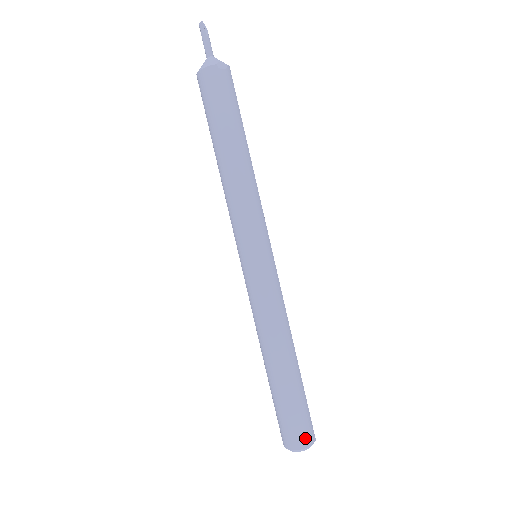
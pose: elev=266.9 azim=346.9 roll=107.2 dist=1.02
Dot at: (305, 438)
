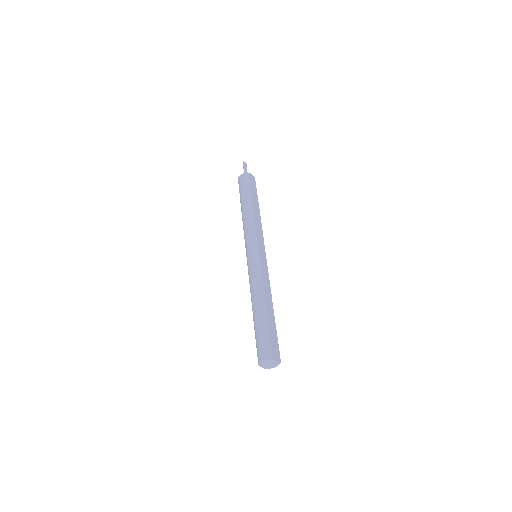
Dot at: (262, 354)
